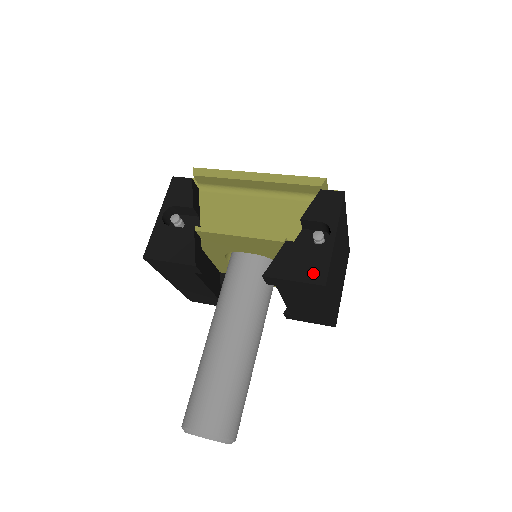
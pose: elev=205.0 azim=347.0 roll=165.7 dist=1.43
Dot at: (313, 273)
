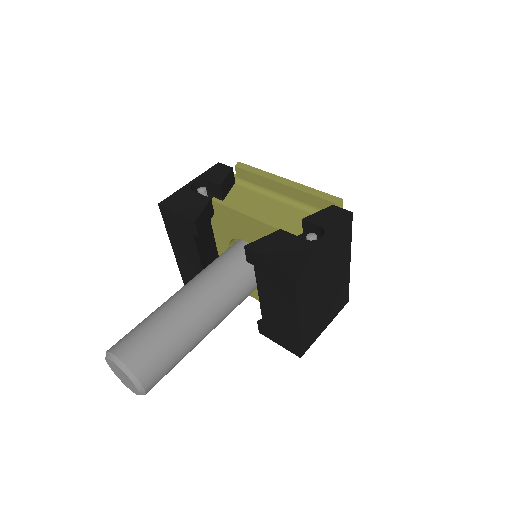
Dot at: (289, 258)
